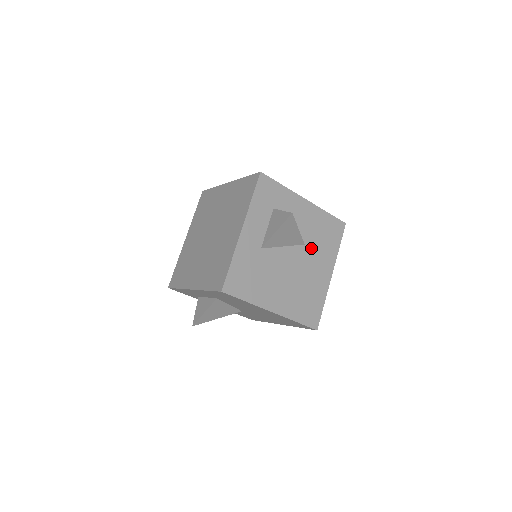
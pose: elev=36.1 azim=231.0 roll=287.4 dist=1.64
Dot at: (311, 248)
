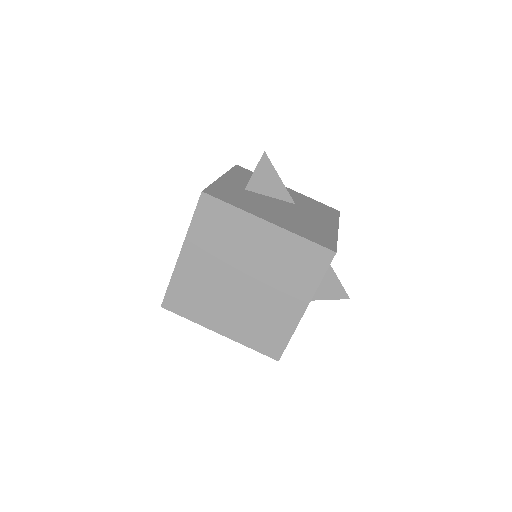
Dot at: (304, 208)
